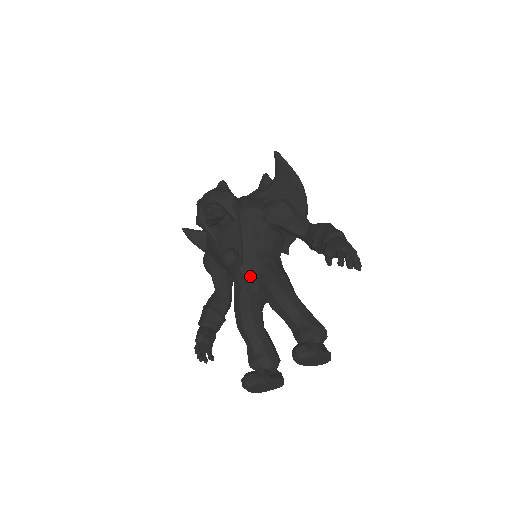
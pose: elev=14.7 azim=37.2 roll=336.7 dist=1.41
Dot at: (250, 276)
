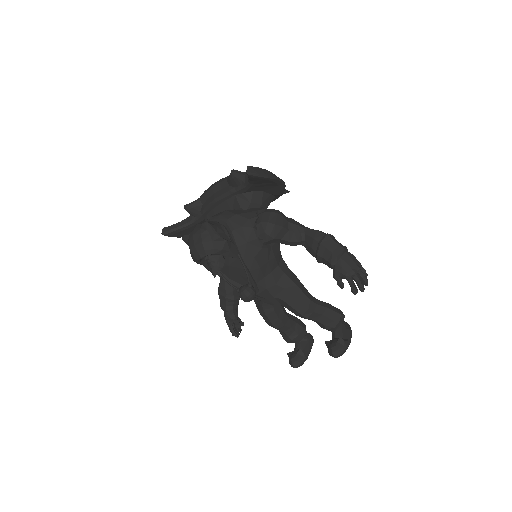
Dot at: (268, 296)
